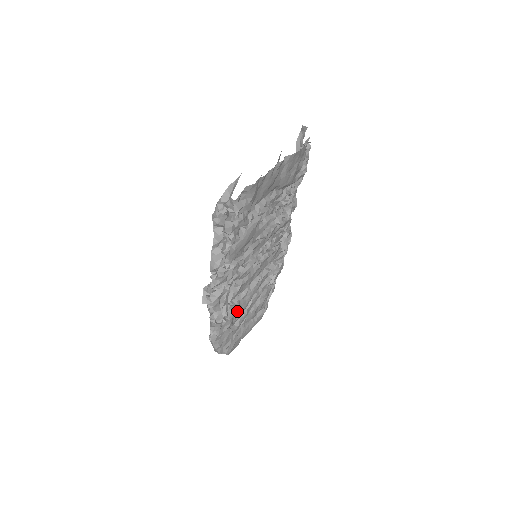
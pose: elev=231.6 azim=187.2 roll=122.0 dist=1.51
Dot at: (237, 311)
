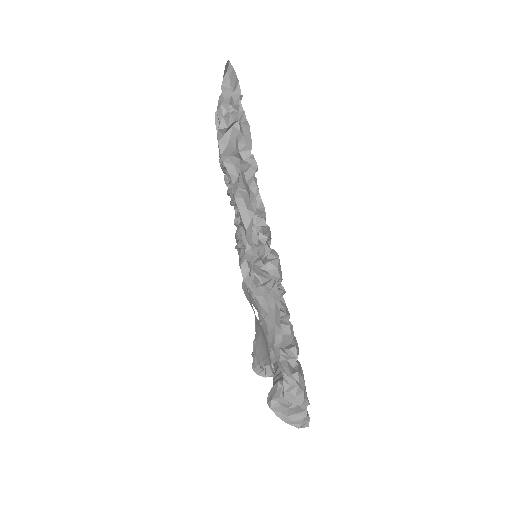
Dot at: occluded
